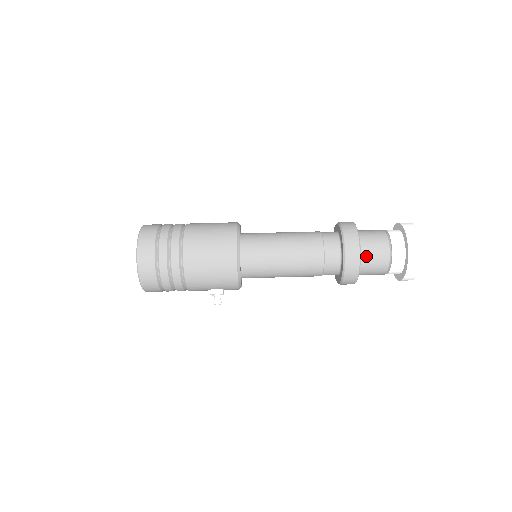
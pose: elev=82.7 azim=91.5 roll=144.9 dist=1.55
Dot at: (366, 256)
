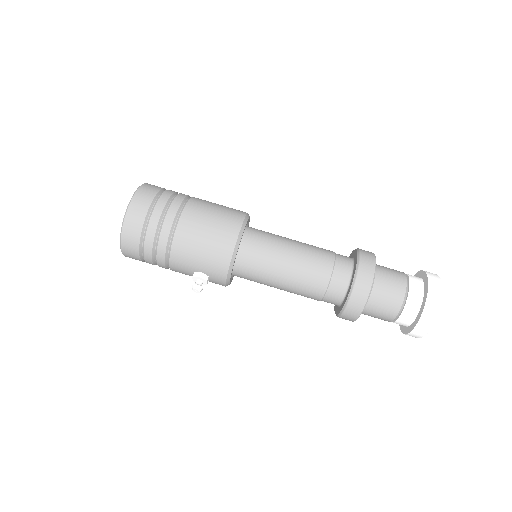
Dot at: (378, 288)
